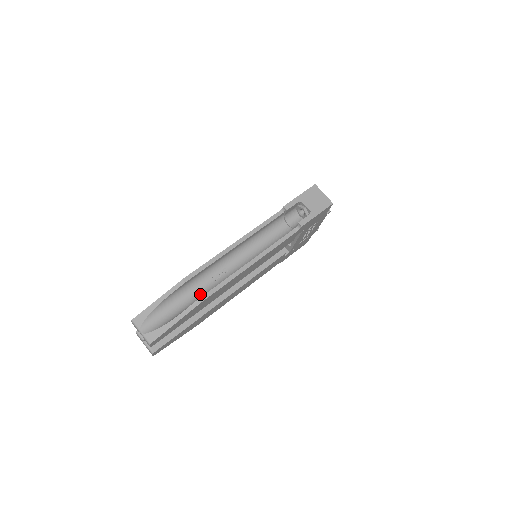
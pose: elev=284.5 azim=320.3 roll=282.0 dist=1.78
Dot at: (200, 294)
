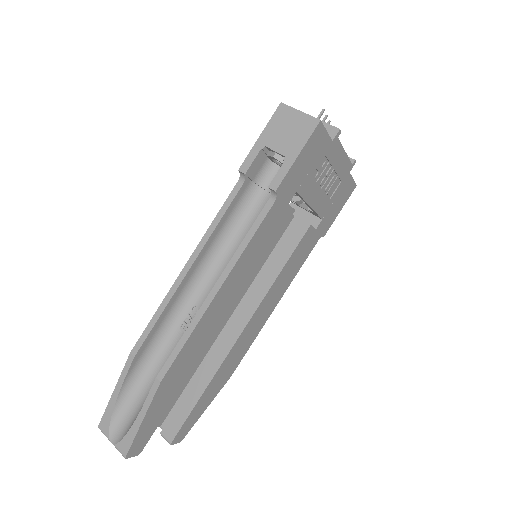
Dot at: occluded
